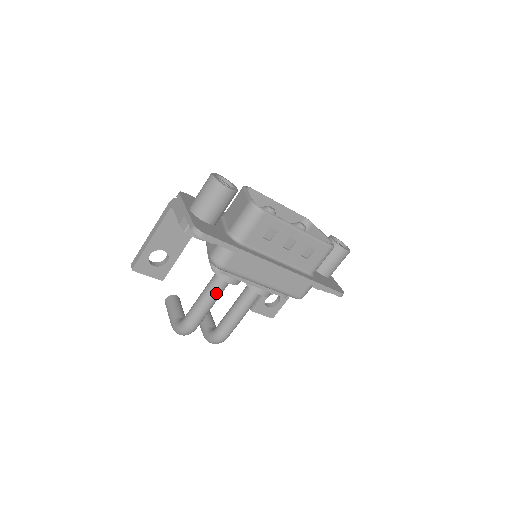
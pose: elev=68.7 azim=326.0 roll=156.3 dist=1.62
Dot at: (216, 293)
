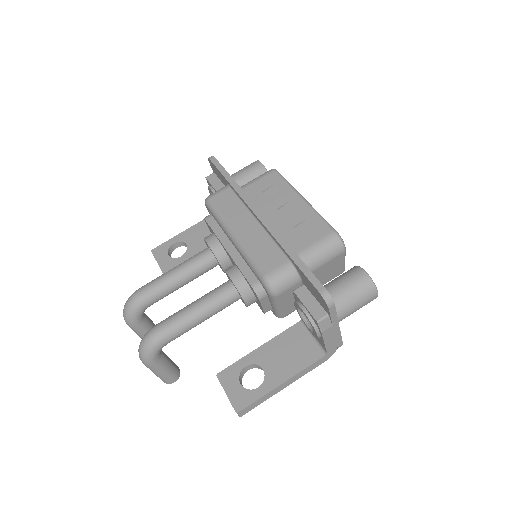
Dot at: (190, 261)
